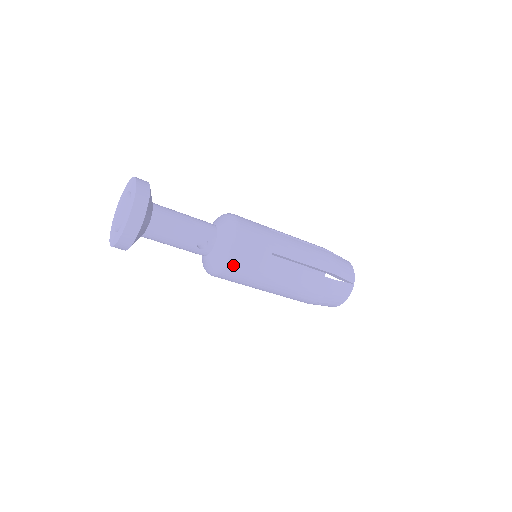
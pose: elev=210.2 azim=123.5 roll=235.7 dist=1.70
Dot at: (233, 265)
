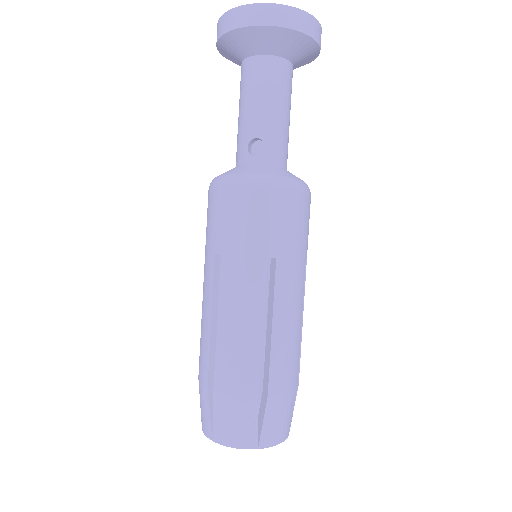
Dot at: (240, 195)
